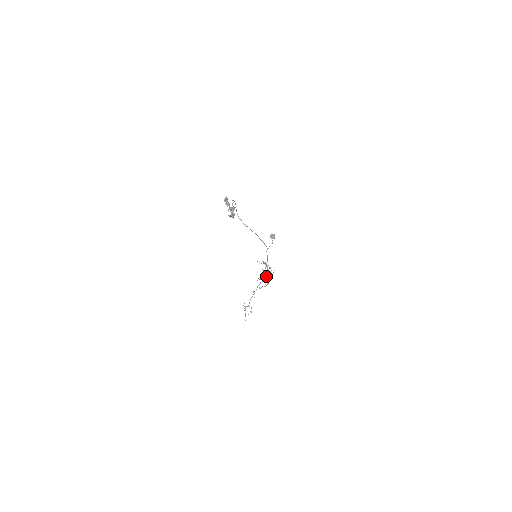
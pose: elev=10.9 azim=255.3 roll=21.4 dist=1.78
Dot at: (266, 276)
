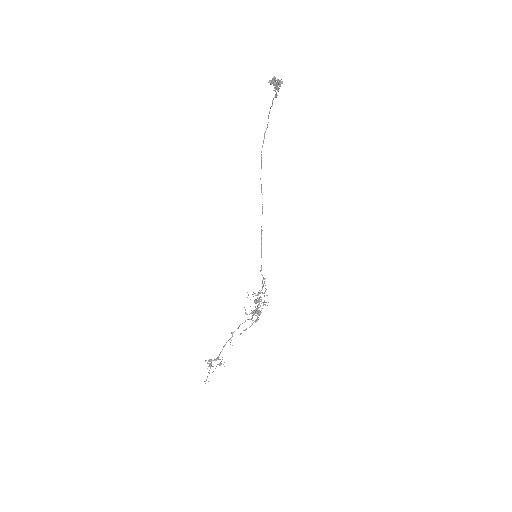
Dot at: (255, 311)
